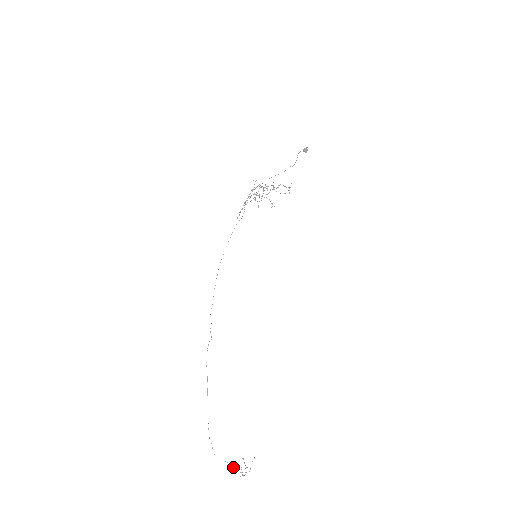
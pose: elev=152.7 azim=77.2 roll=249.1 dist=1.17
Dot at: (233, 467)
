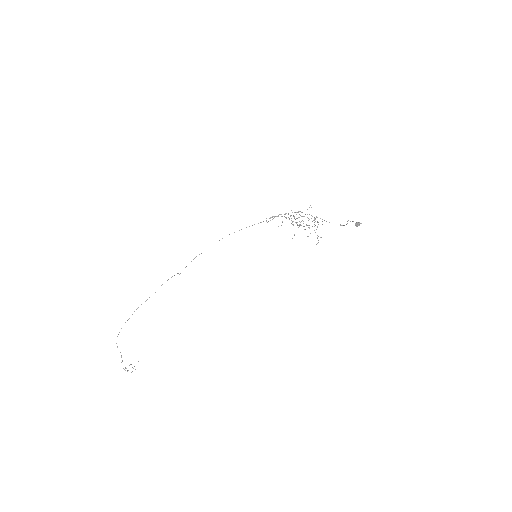
Dot at: occluded
